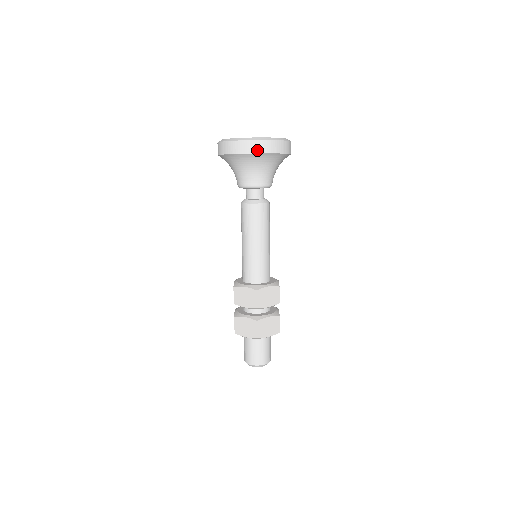
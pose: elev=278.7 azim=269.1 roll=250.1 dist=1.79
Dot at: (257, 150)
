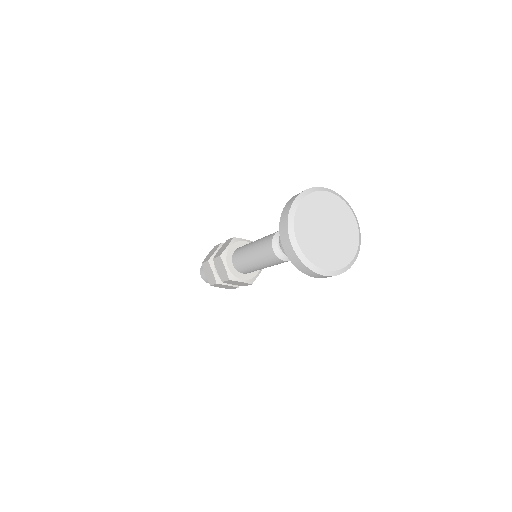
Dot at: (300, 269)
